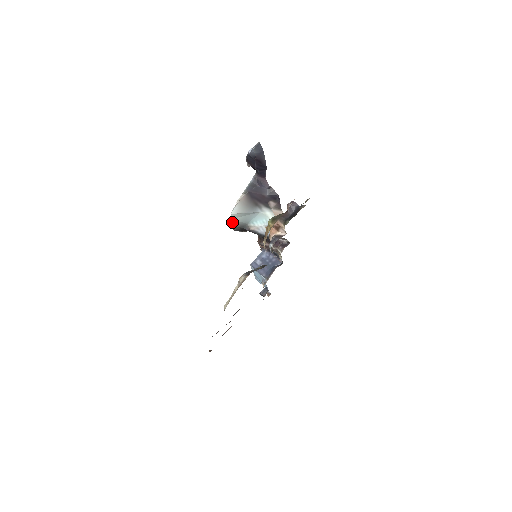
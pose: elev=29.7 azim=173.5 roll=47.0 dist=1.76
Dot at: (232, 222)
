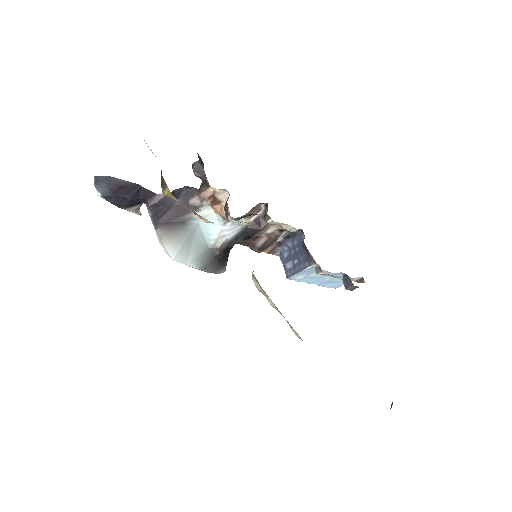
Dot at: (193, 267)
